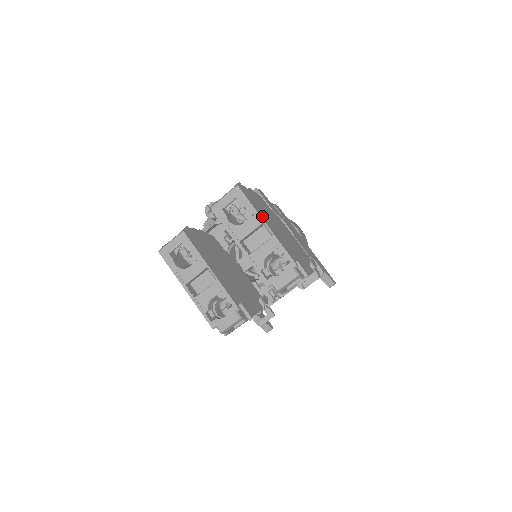
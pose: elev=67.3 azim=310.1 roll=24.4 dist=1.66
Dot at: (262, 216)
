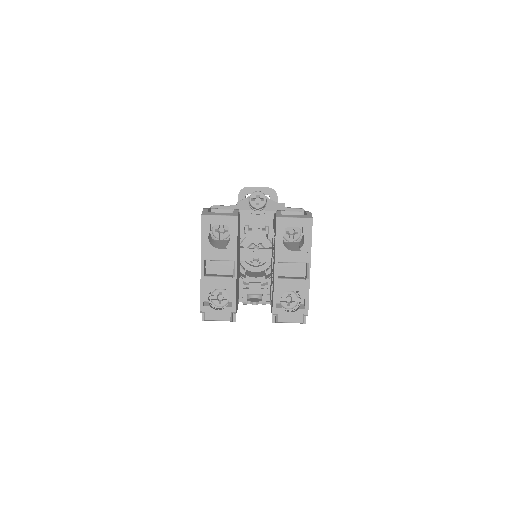
Dot at: occluded
